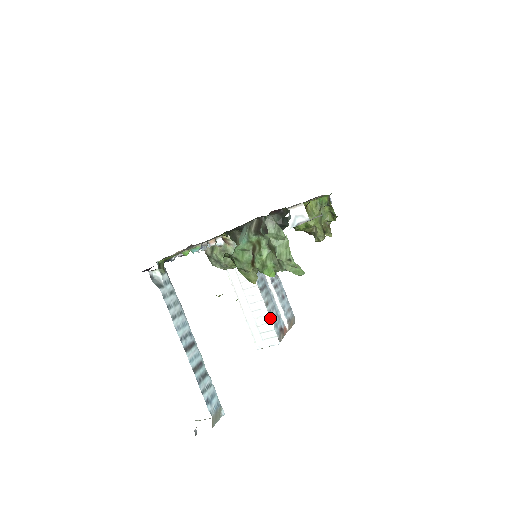
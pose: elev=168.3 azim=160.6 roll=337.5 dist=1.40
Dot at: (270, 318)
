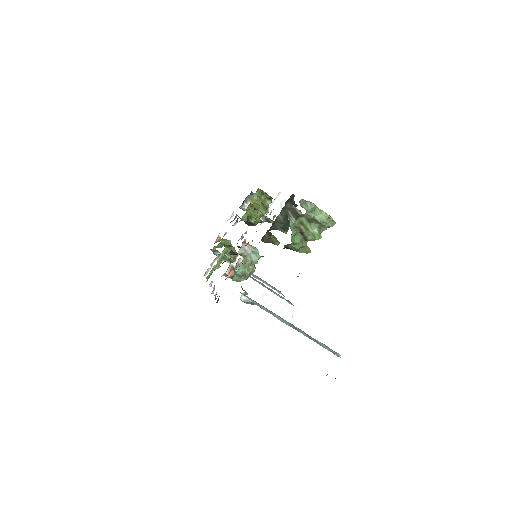
Dot at: (280, 297)
